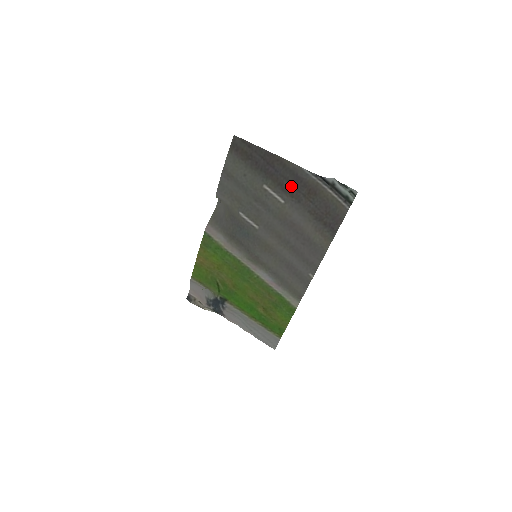
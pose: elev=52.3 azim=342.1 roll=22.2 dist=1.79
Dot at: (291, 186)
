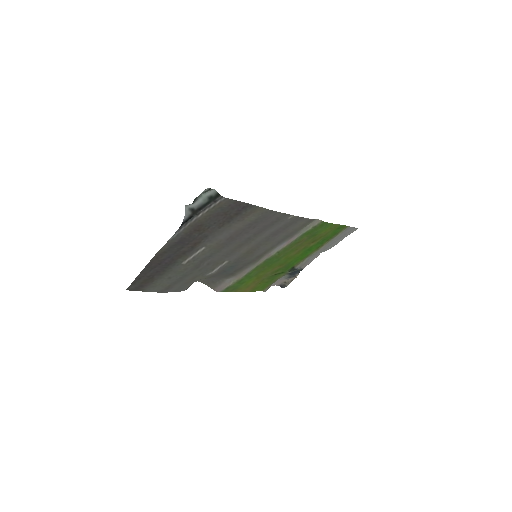
Dot at: (188, 245)
